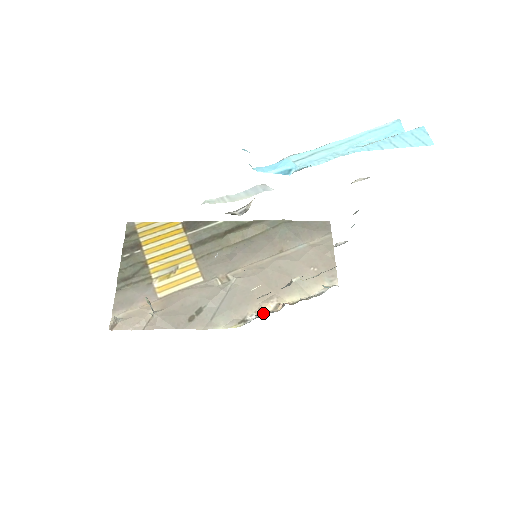
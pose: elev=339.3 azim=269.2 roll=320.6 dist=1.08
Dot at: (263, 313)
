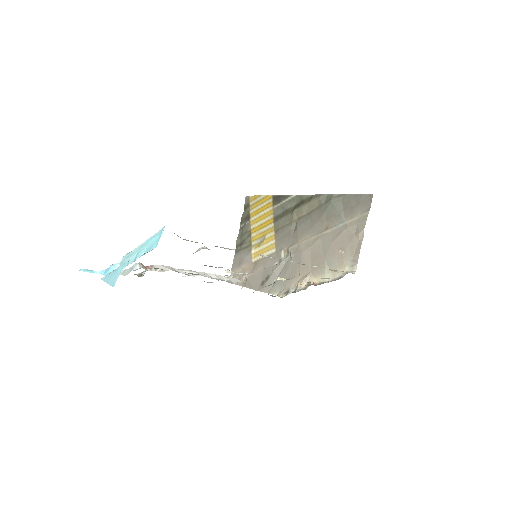
Dot at: (296, 289)
